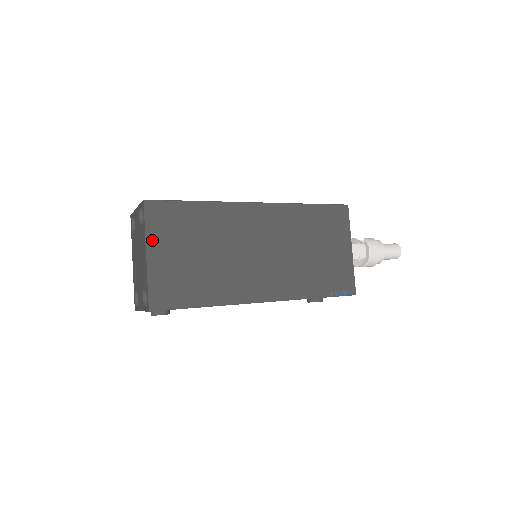
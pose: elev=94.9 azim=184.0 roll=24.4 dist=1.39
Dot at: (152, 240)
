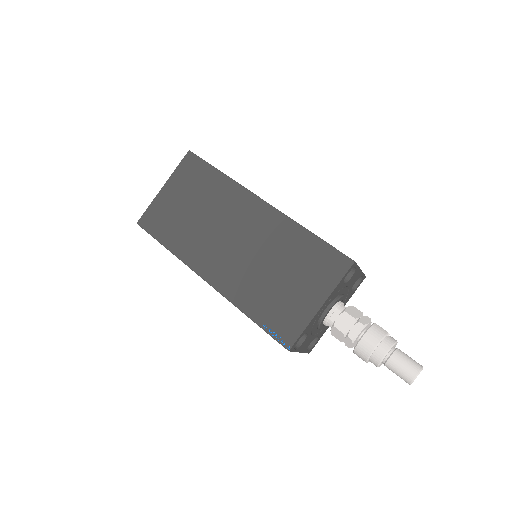
Dot at: (173, 180)
